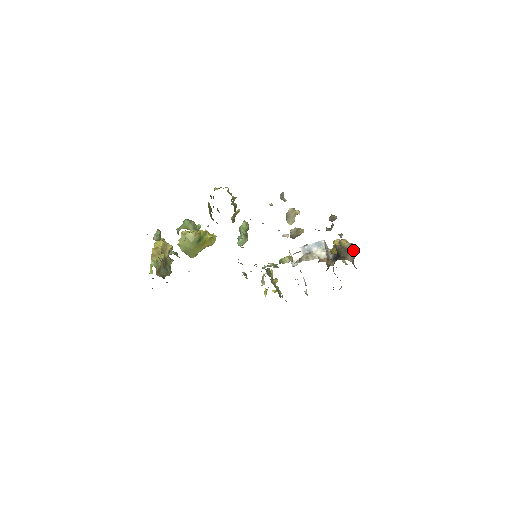
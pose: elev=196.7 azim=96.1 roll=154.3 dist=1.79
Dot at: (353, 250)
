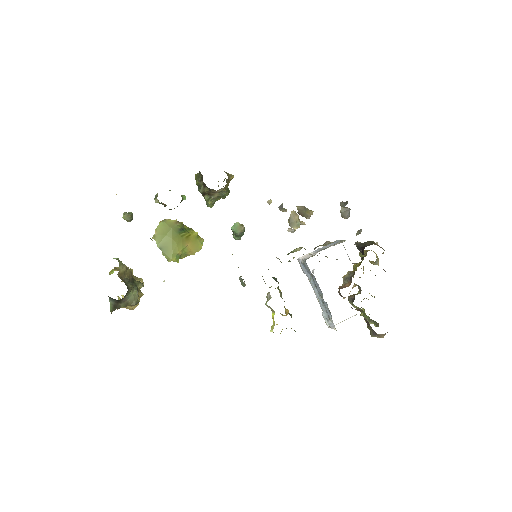
Dot at: occluded
